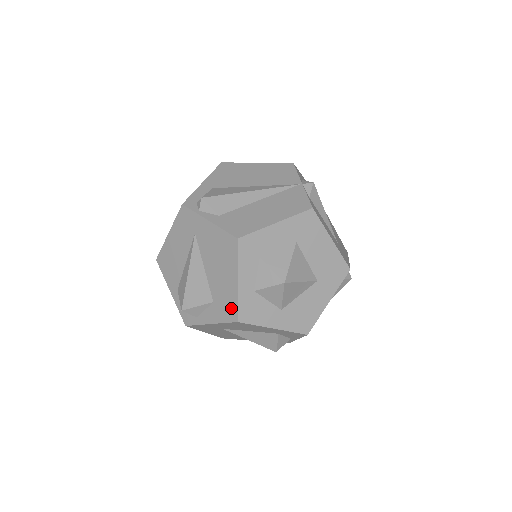
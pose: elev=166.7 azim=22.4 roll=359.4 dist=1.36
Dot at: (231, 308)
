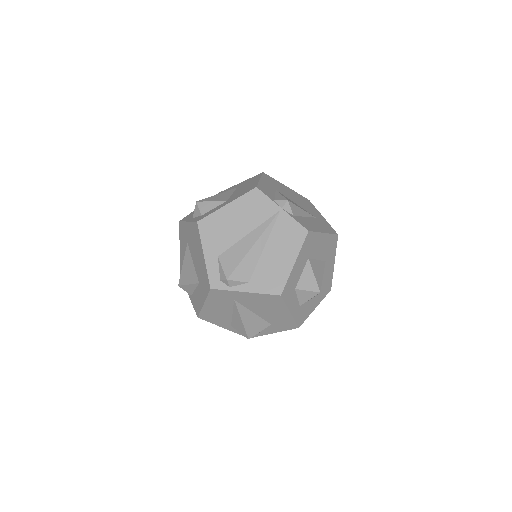
Dot at: (290, 324)
